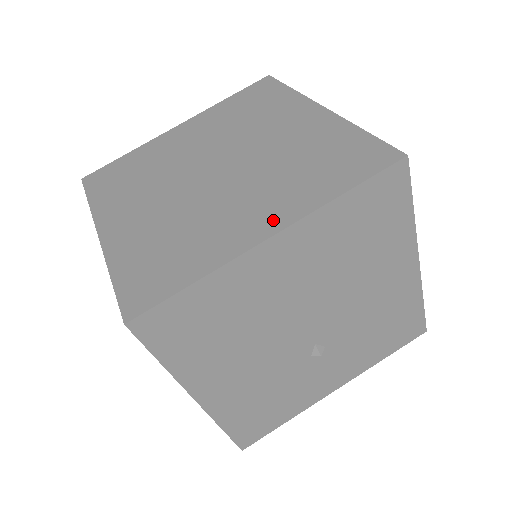
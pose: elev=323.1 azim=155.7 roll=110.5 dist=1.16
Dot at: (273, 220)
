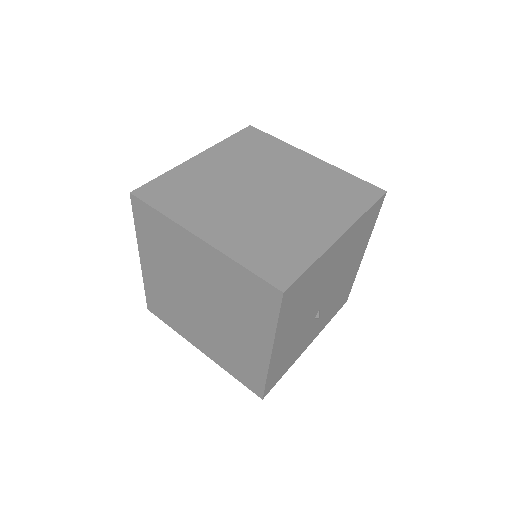
Dot at: (336, 226)
